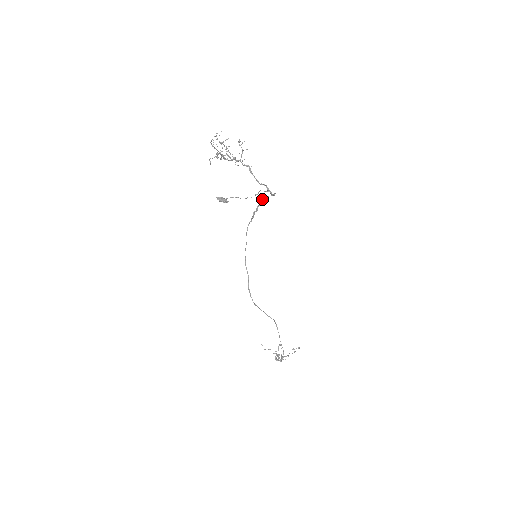
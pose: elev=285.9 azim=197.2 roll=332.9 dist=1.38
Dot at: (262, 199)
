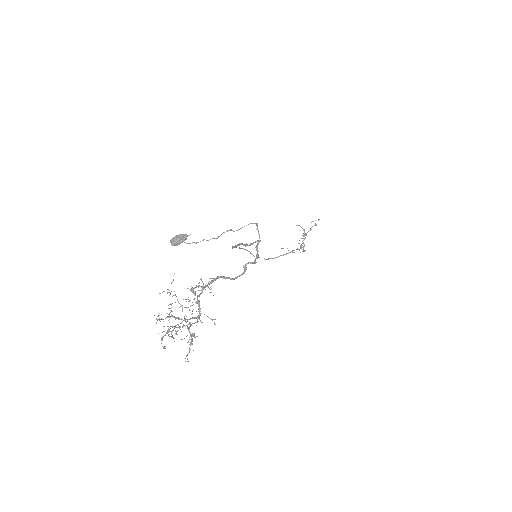
Dot at: occluded
